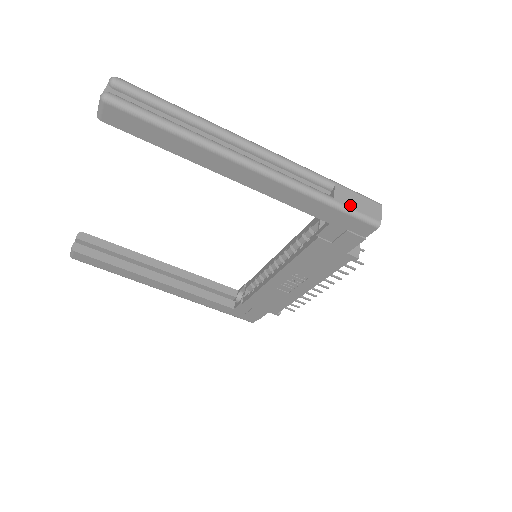
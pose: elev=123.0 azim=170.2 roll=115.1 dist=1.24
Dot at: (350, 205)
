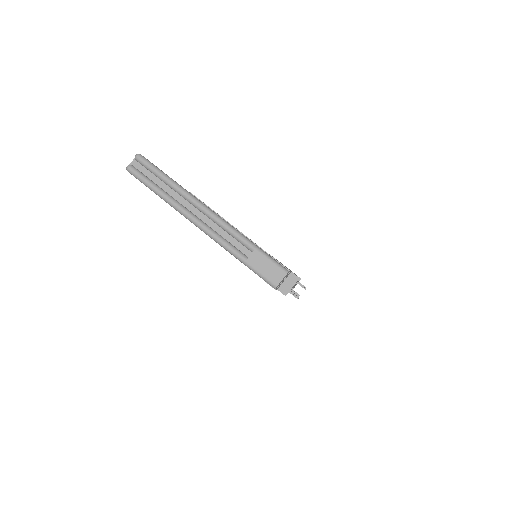
Dot at: (257, 268)
